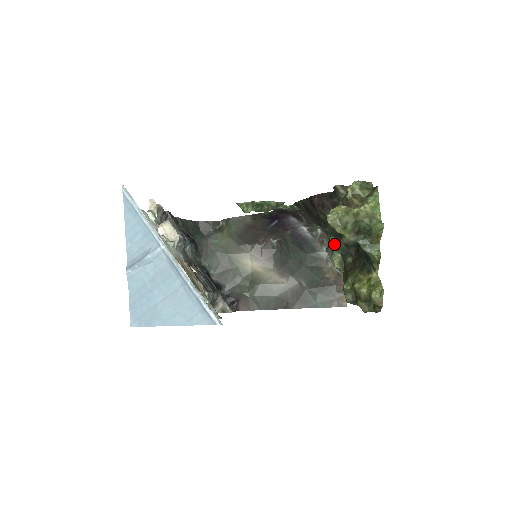
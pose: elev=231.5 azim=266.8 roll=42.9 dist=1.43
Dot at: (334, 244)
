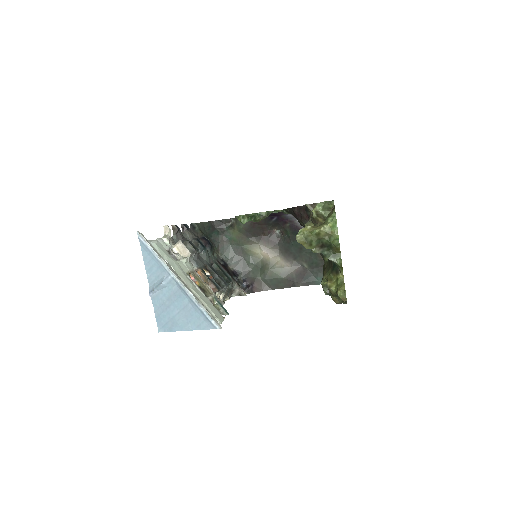
Dot at: occluded
